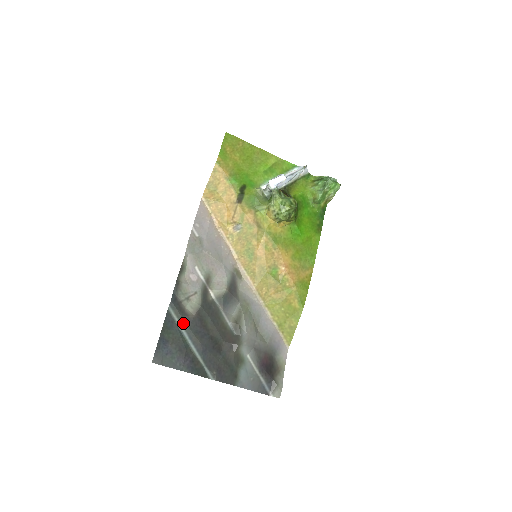
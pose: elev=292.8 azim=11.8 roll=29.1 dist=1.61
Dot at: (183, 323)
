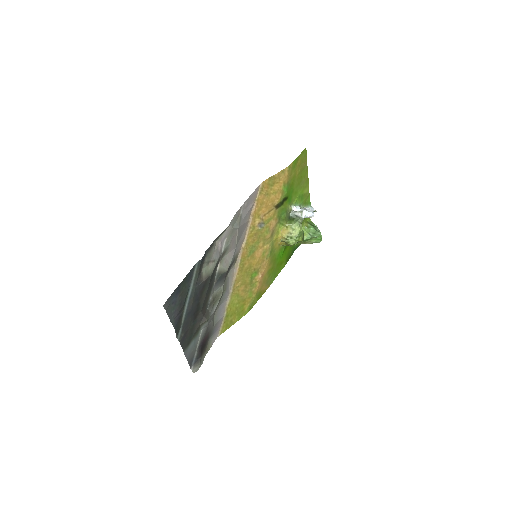
Dot at: (195, 282)
